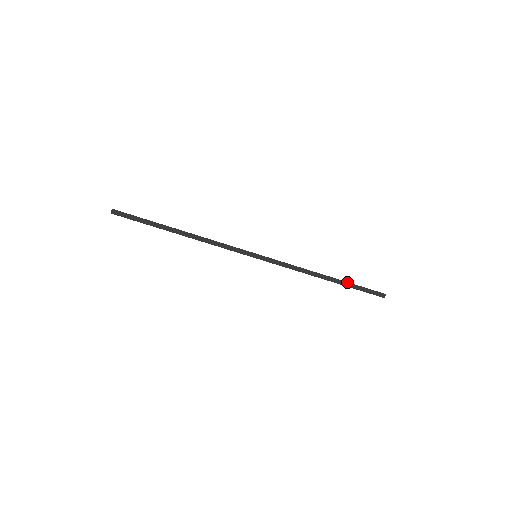
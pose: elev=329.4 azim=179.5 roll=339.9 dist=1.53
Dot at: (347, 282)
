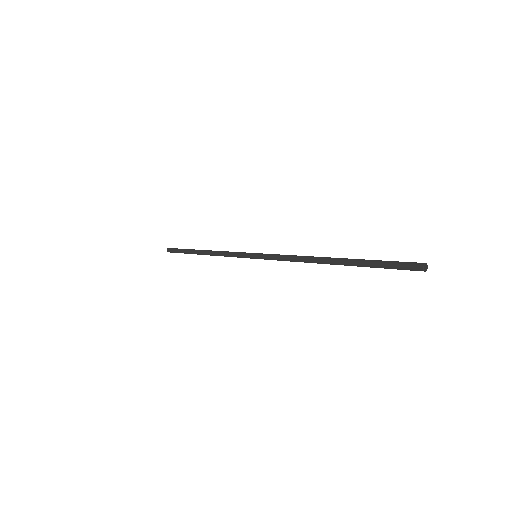
Dot at: (356, 260)
